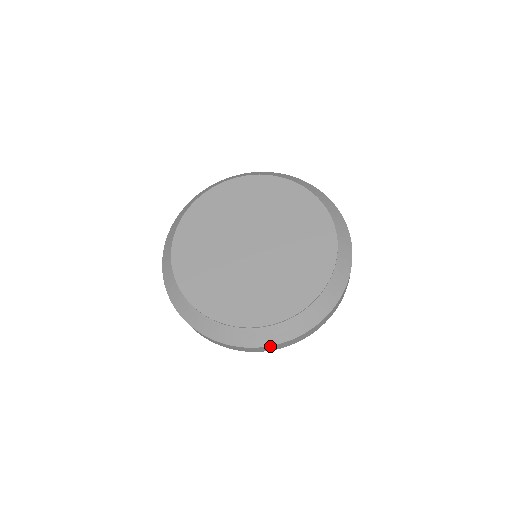
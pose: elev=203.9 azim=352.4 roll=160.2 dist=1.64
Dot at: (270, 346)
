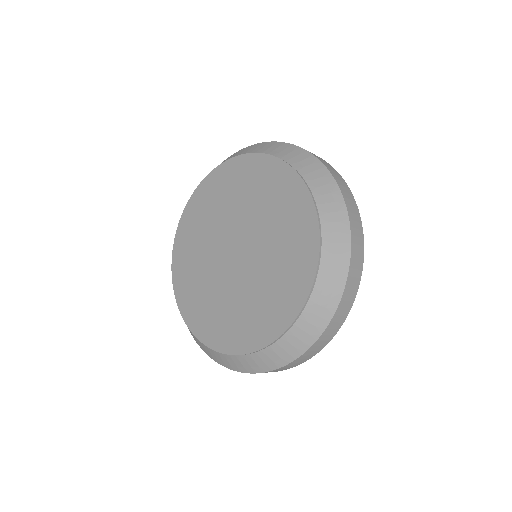
Dot at: occluded
